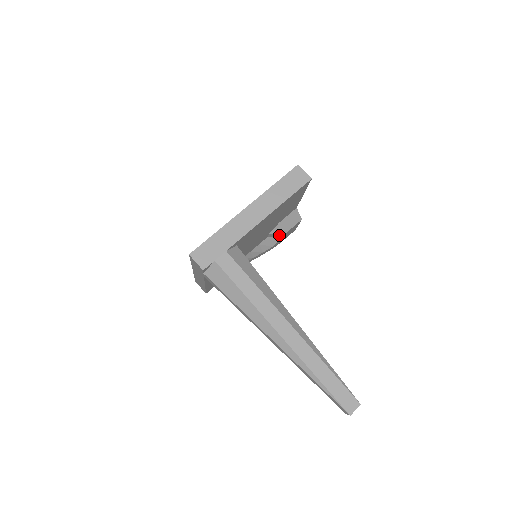
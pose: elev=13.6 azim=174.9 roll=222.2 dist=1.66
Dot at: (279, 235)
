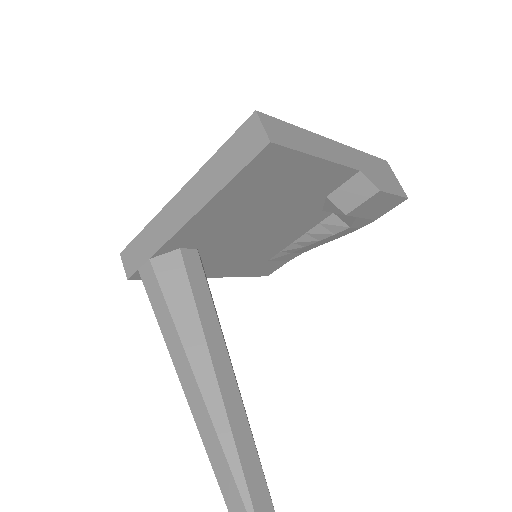
Dot at: occluded
